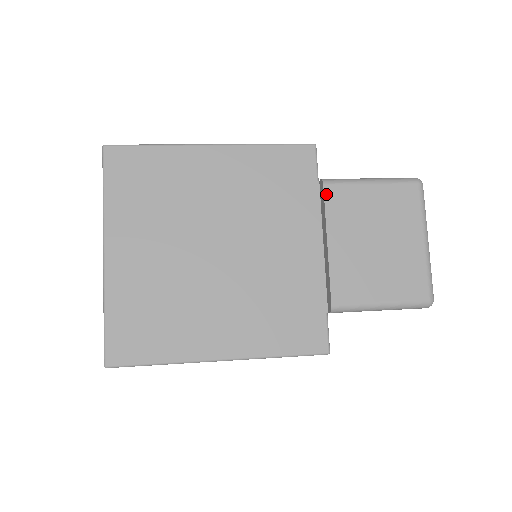
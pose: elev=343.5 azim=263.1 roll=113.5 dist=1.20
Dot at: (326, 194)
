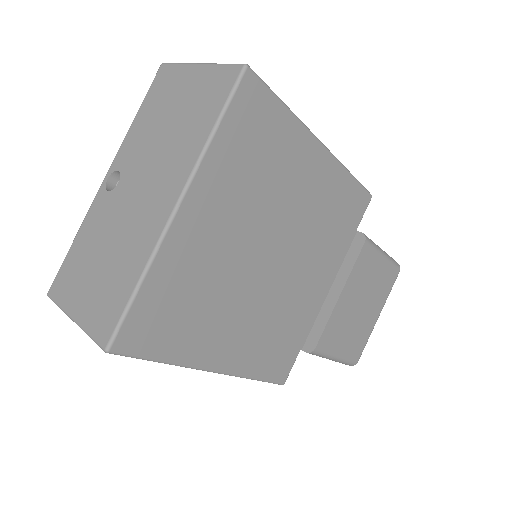
Dot at: (362, 251)
